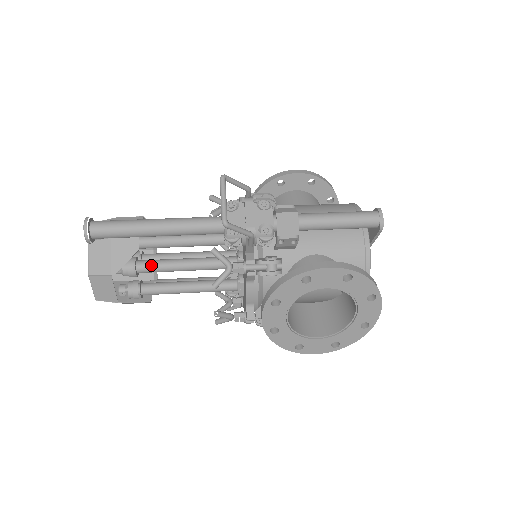
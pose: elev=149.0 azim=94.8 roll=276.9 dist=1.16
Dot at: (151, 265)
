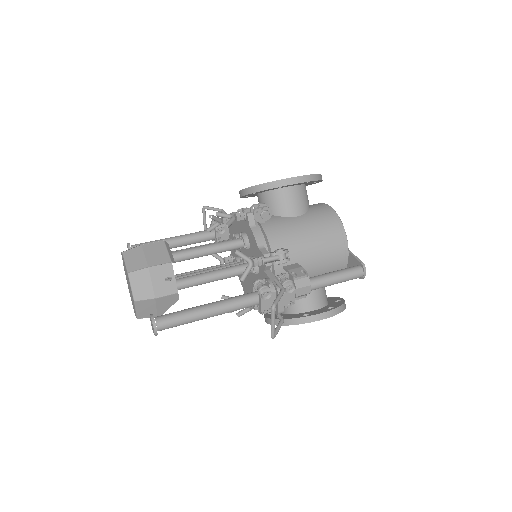
Dot at: occluded
